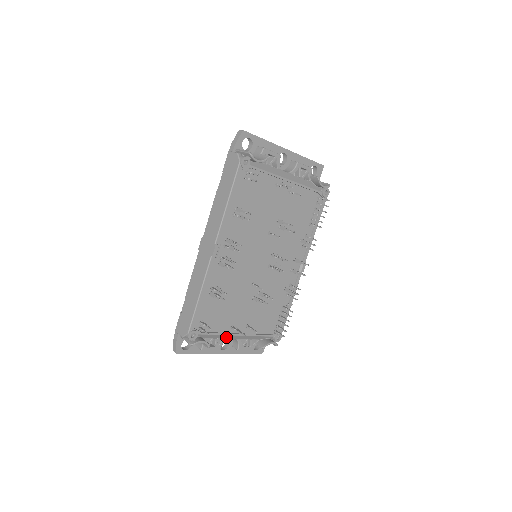
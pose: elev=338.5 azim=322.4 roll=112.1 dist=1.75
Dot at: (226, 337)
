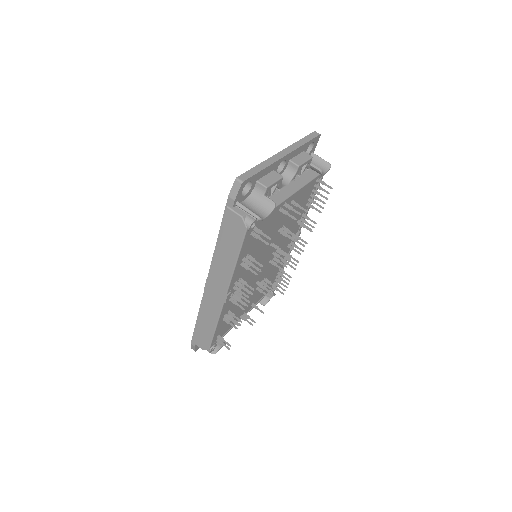
Dot at: occluded
